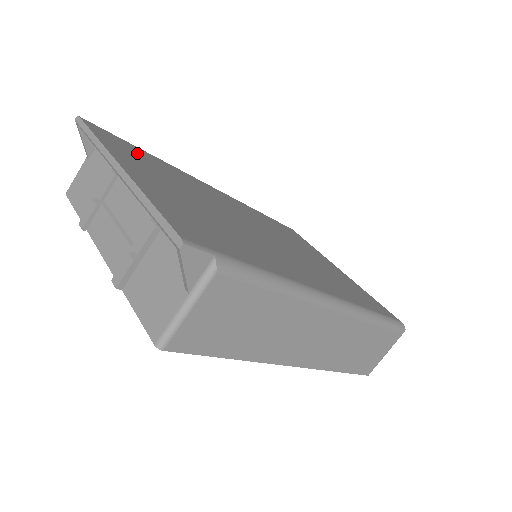
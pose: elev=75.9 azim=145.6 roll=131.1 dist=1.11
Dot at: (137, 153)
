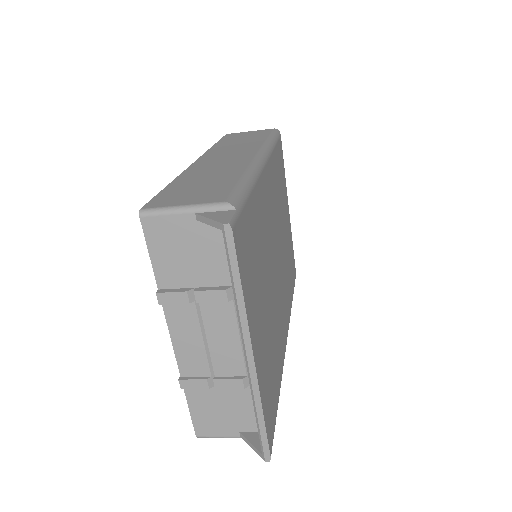
Dot at: (250, 242)
